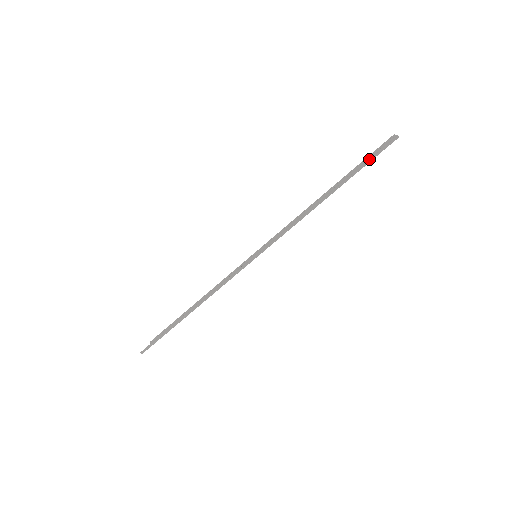
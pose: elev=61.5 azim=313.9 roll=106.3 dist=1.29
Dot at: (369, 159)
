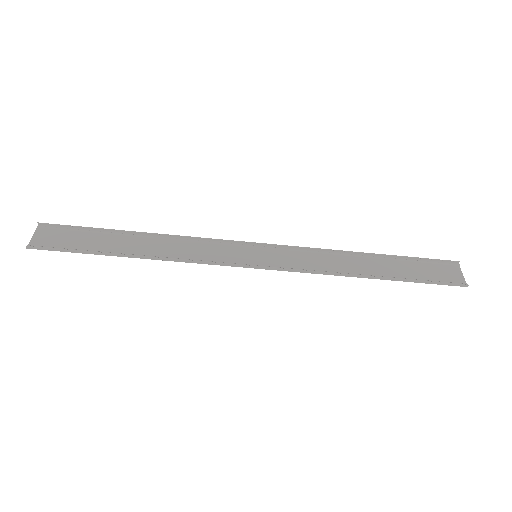
Dot at: (433, 282)
